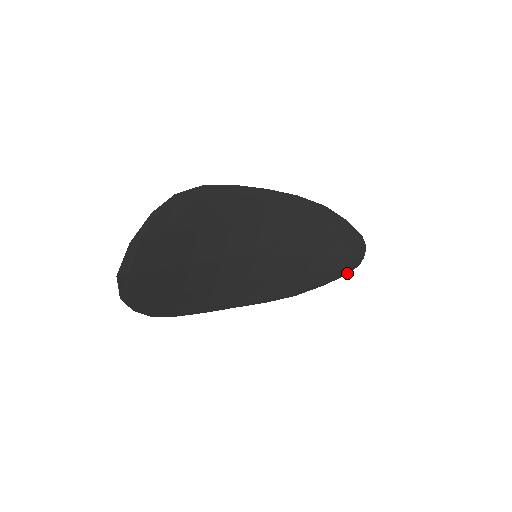
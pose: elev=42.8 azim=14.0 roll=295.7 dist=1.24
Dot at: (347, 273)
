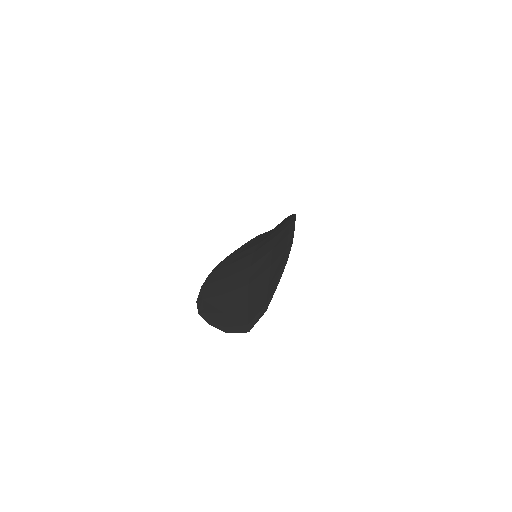
Dot at: occluded
